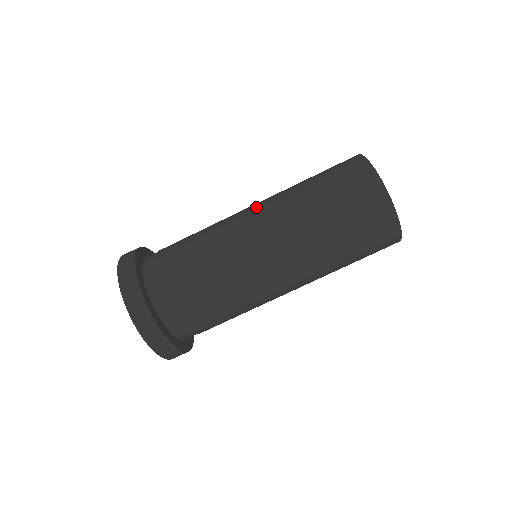
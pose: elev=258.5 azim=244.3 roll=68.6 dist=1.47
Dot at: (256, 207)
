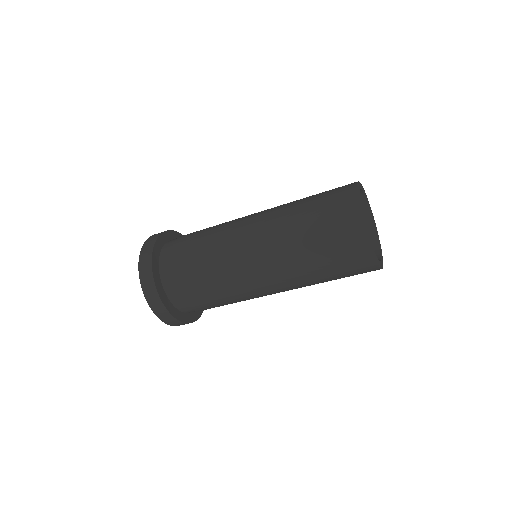
Dot at: (255, 238)
